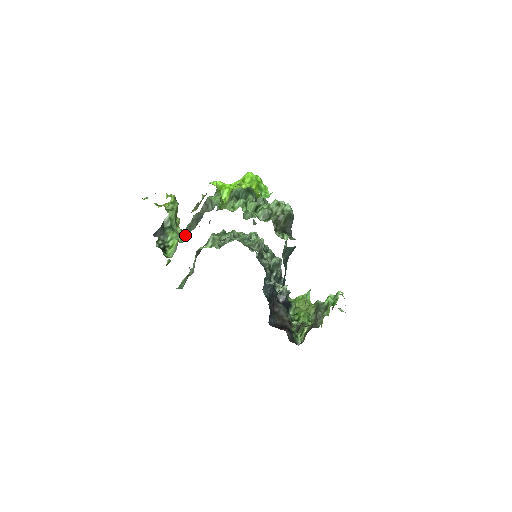
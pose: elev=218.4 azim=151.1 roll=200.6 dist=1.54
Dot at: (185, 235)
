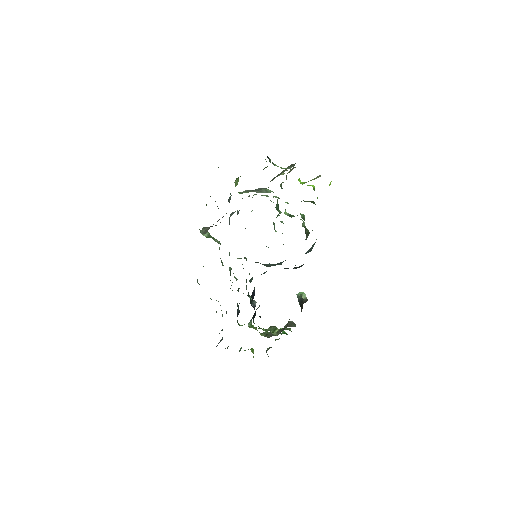
Dot at: (241, 193)
